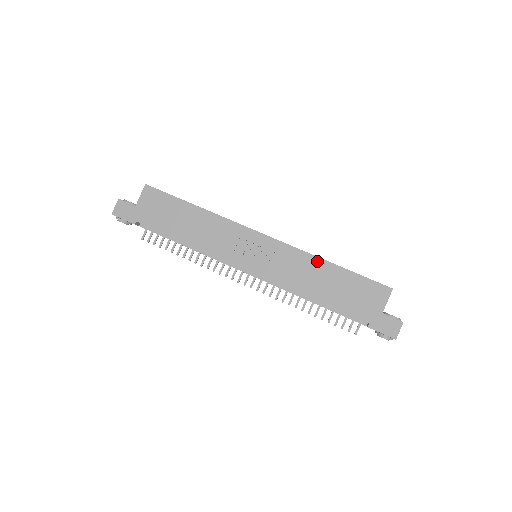
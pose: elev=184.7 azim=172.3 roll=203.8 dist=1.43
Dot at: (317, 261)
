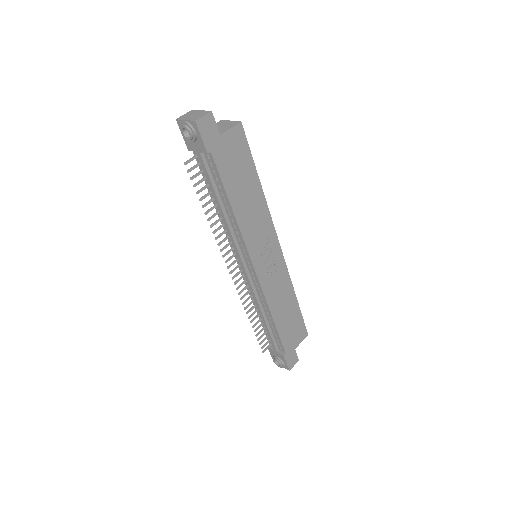
Dot at: (292, 291)
